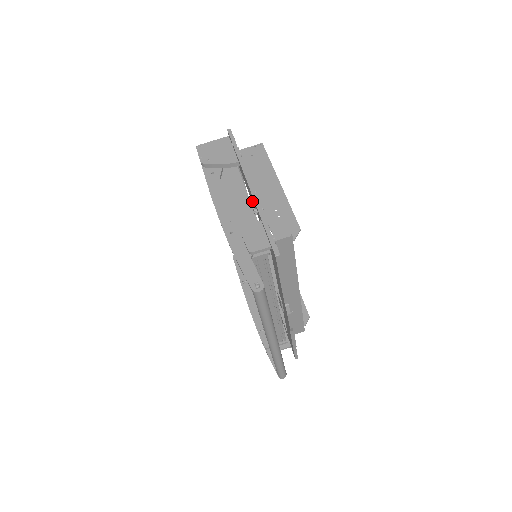
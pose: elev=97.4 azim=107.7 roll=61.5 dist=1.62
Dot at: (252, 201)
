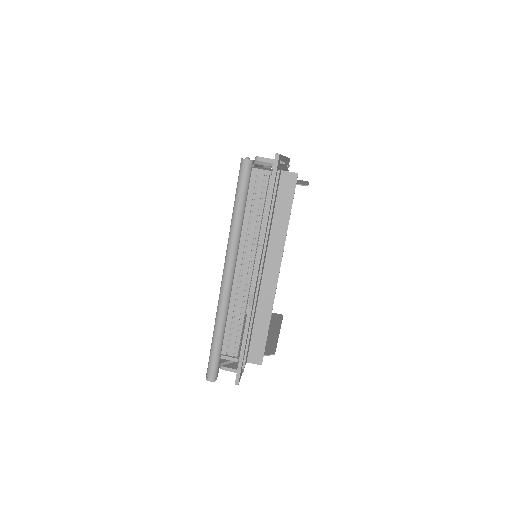
Dot at: occluded
